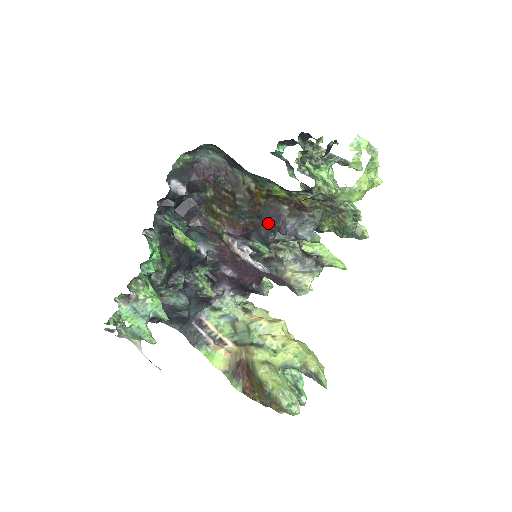
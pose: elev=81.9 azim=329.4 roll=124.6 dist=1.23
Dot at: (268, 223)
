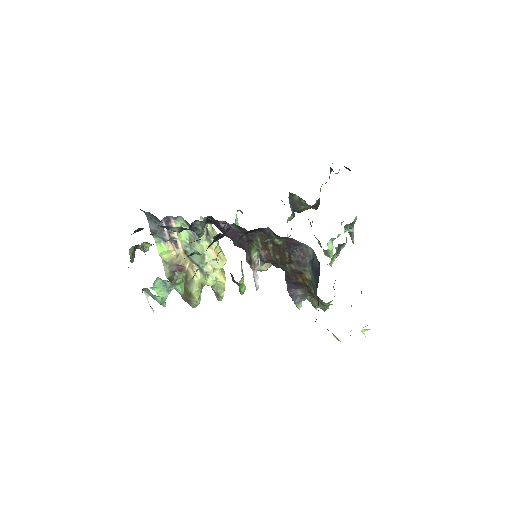
Dot at: (288, 282)
